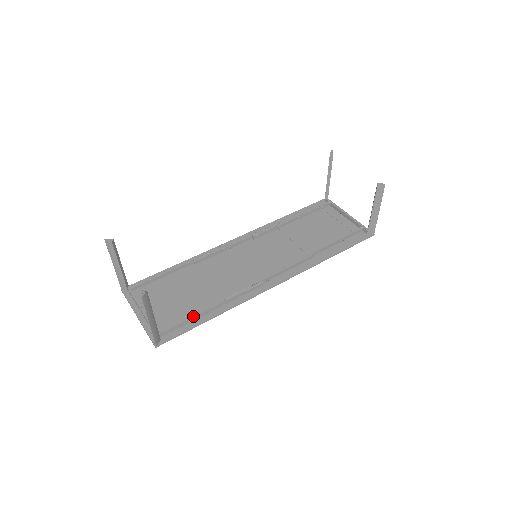
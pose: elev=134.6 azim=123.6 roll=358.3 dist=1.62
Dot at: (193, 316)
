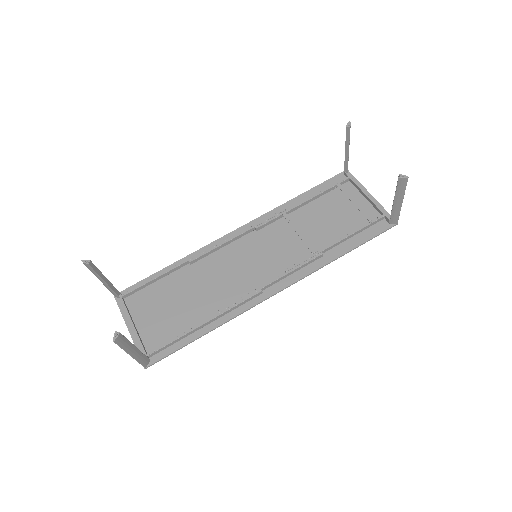
Dot at: (183, 334)
